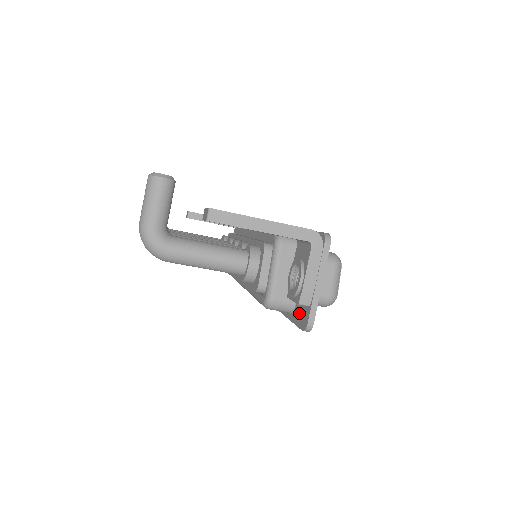
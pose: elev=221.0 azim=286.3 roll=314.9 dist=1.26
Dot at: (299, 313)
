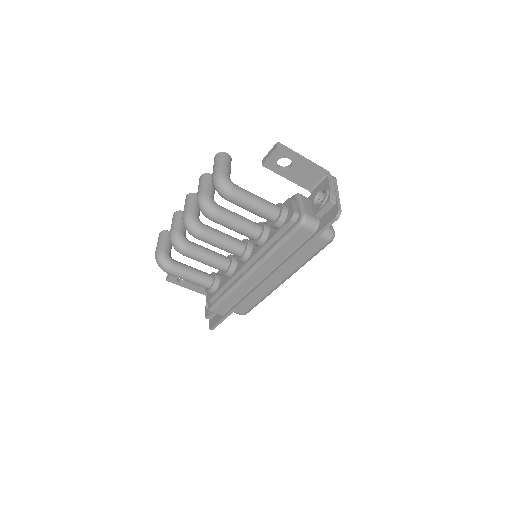
Dot at: (326, 218)
